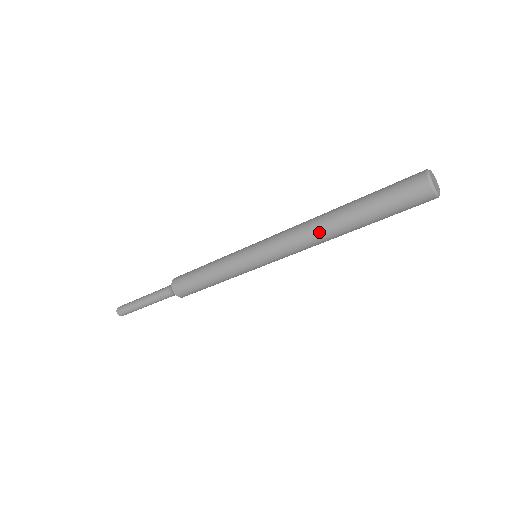
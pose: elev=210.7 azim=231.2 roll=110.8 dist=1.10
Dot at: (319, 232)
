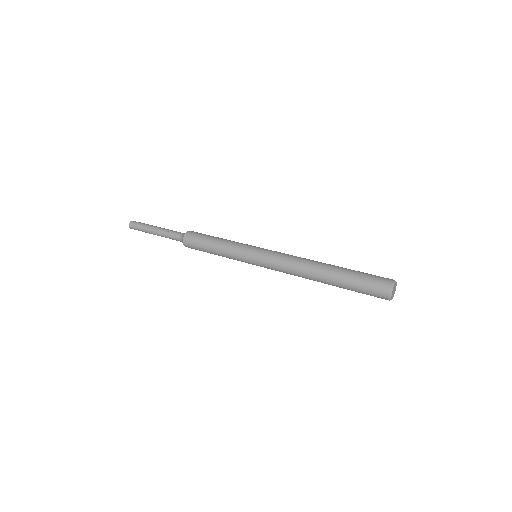
Dot at: occluded
